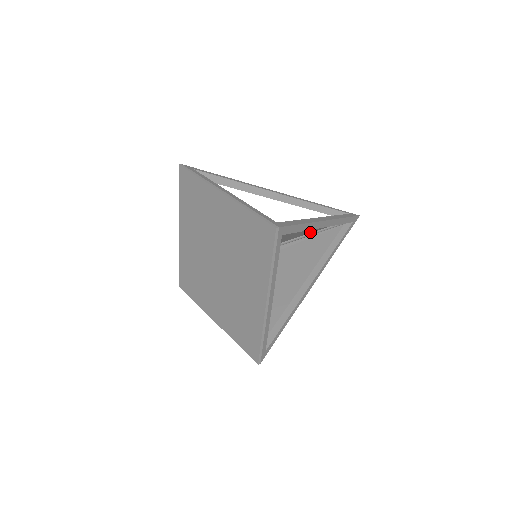
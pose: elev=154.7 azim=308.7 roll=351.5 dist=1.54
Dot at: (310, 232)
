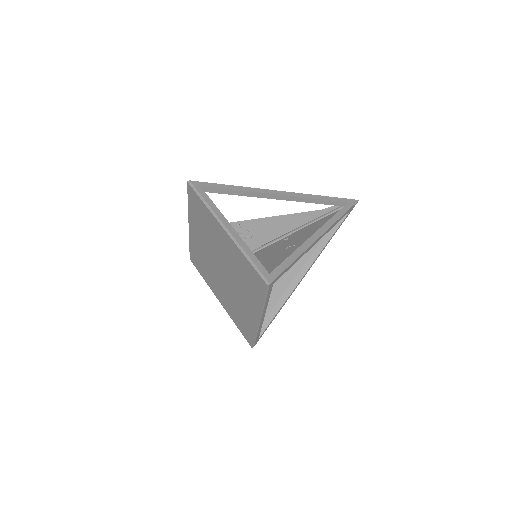
Dot at: occluded
